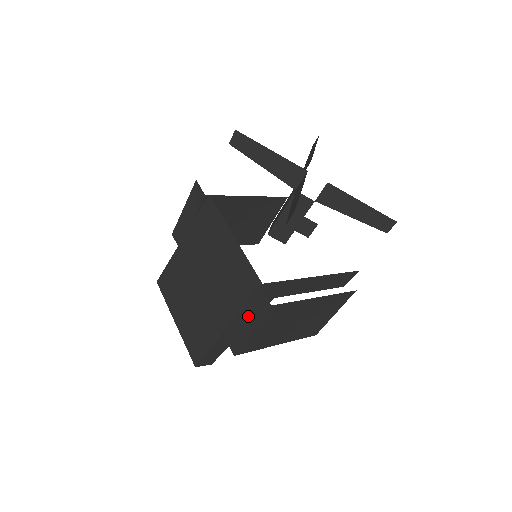
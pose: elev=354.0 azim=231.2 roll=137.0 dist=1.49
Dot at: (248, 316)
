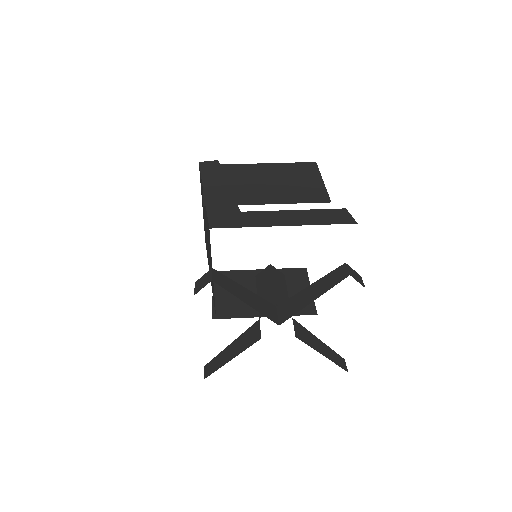
Dot at: occluded
